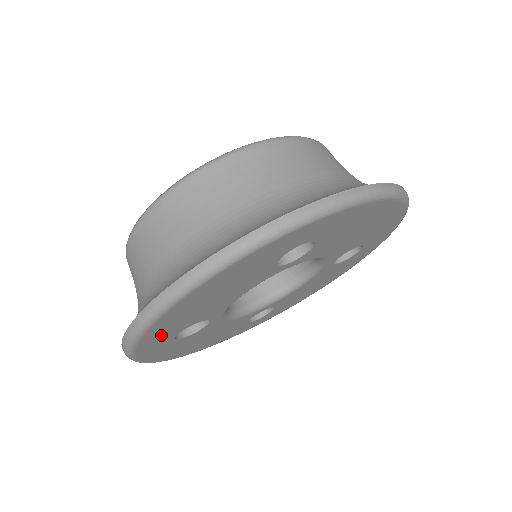
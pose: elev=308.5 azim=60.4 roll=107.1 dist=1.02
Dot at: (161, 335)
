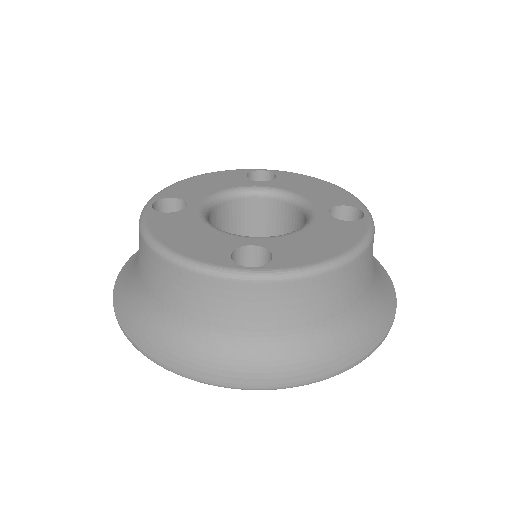
Dot at: occluded
